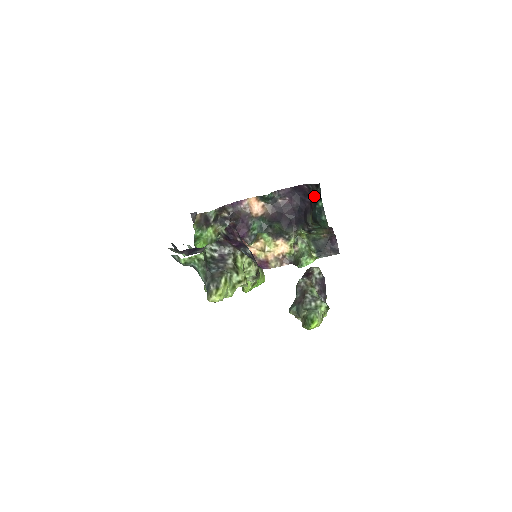
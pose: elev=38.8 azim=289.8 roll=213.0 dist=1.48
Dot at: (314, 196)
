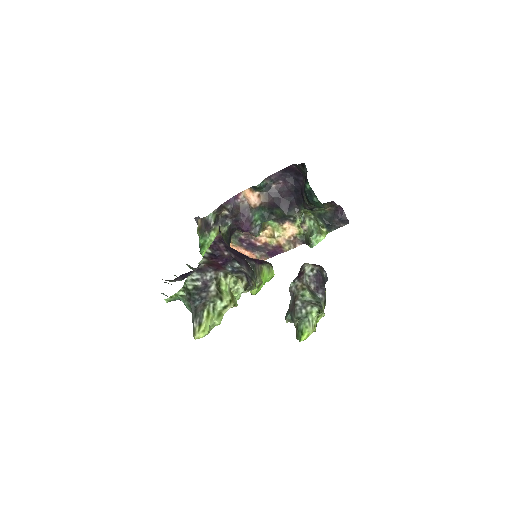
Dot at: (303, 176)
